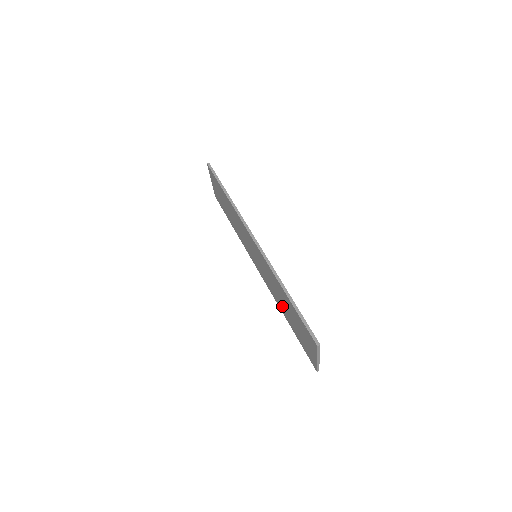
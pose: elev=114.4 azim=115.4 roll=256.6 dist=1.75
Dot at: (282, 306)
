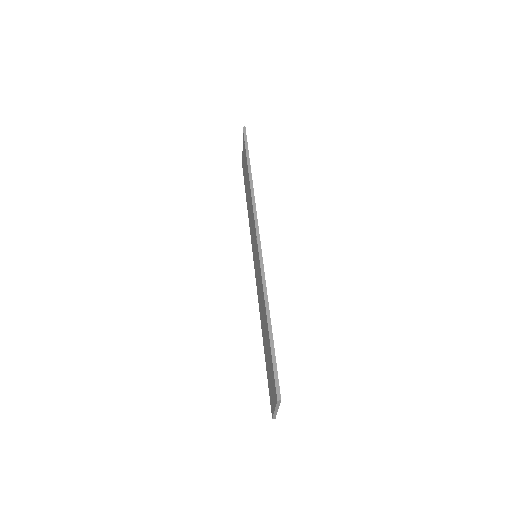
Dot at: occluded
